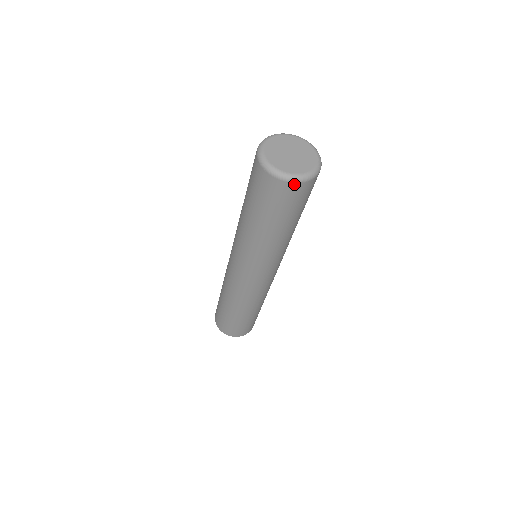
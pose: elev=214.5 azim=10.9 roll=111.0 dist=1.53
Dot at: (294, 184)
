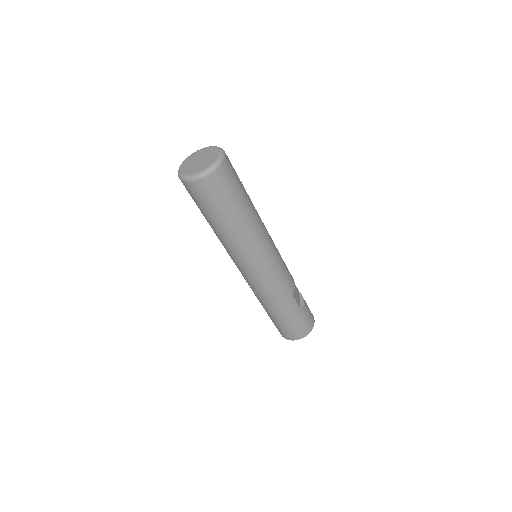
Dot at: (194, 182)
